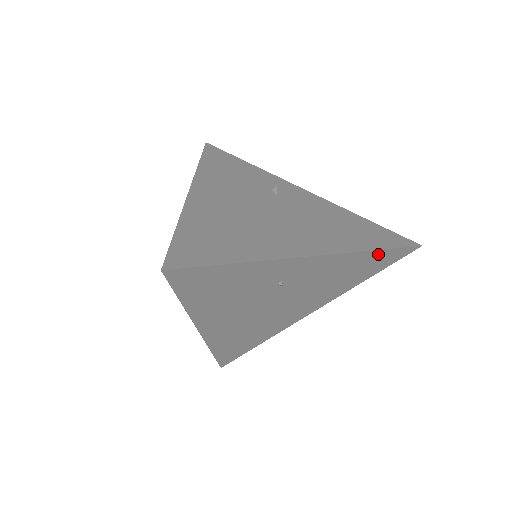
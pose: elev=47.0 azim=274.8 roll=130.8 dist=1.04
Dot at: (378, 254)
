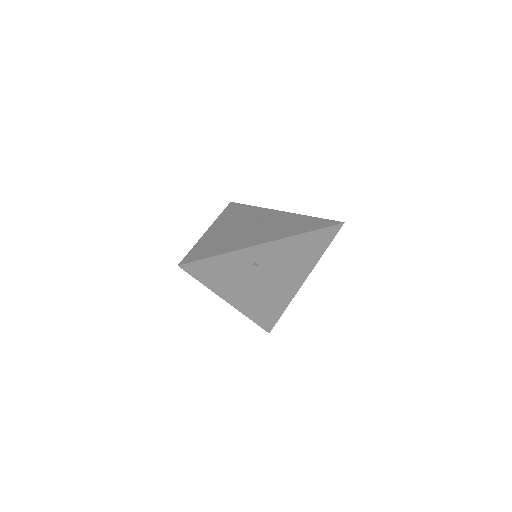
Dot at: (312, 234)
